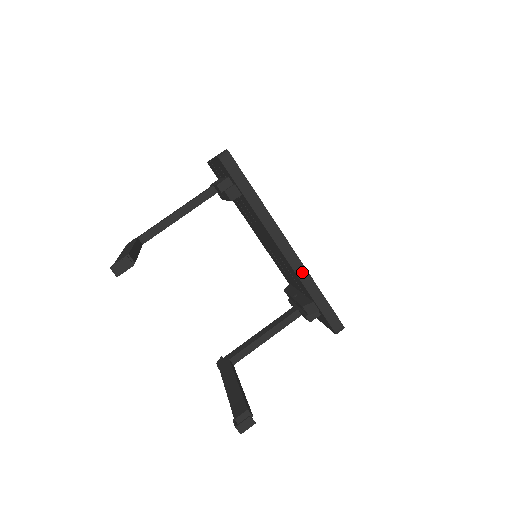
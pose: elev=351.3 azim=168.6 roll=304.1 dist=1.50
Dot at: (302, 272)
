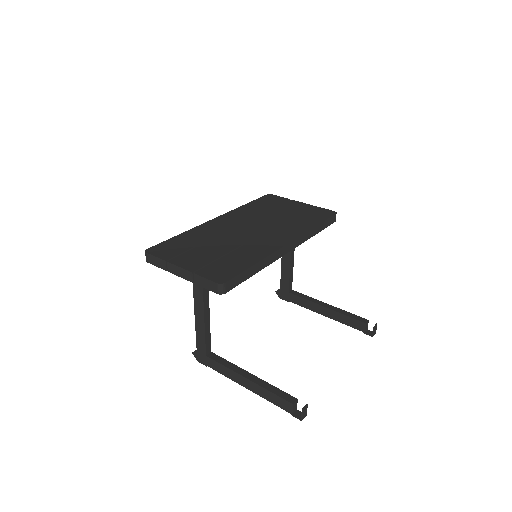
Dot at: (304, 237)
